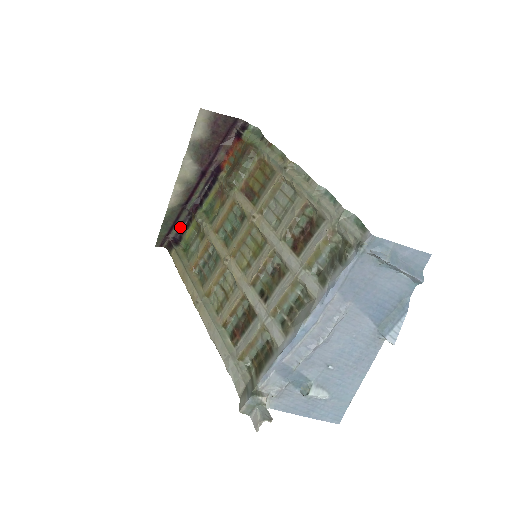
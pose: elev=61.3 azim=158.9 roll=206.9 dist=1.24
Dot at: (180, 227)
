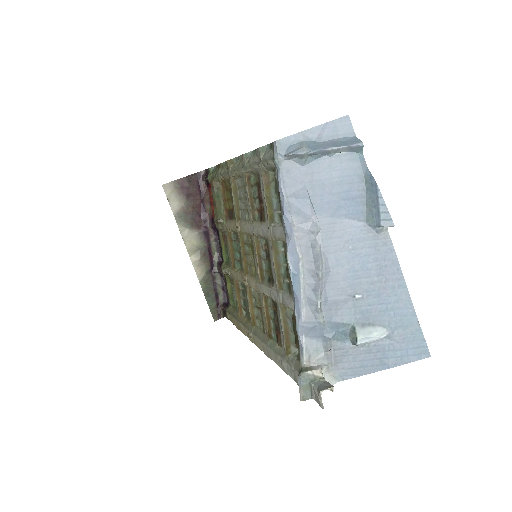
Dot at: (223, 291)
